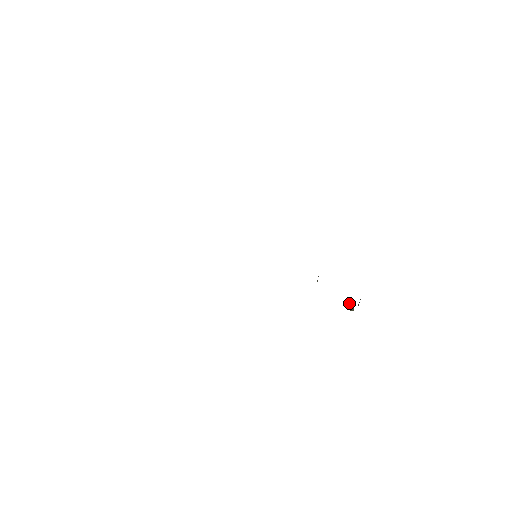
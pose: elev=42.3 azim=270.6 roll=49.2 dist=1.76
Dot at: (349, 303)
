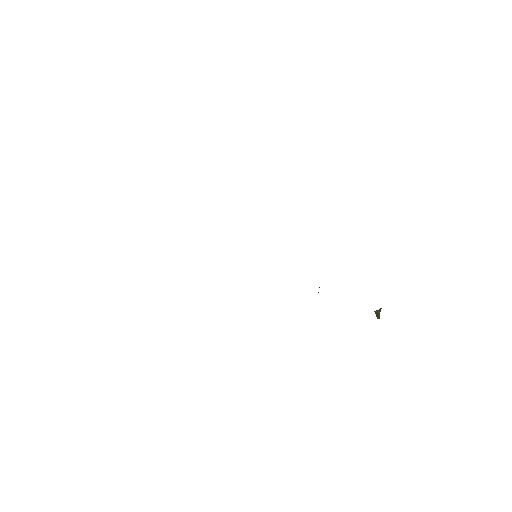
Dot at: occluded
